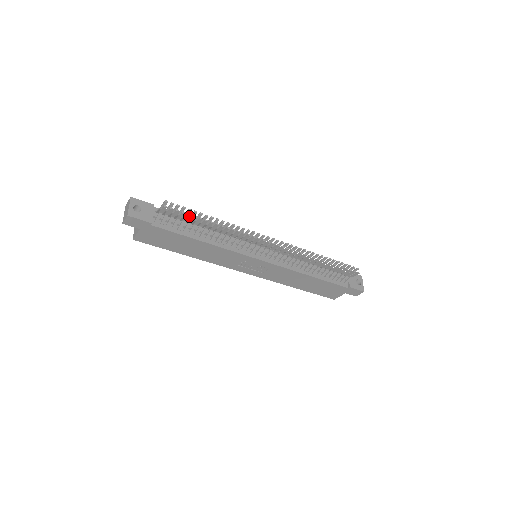
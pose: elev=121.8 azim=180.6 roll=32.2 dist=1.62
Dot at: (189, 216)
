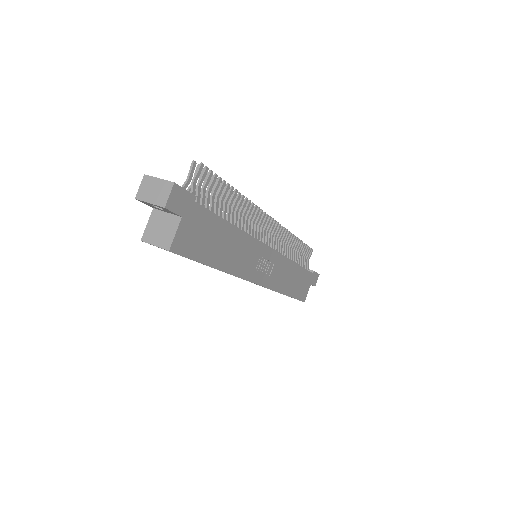
Dot at: (220, 182)
